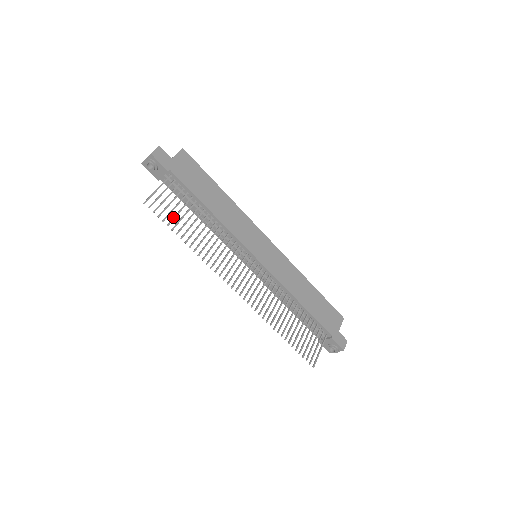
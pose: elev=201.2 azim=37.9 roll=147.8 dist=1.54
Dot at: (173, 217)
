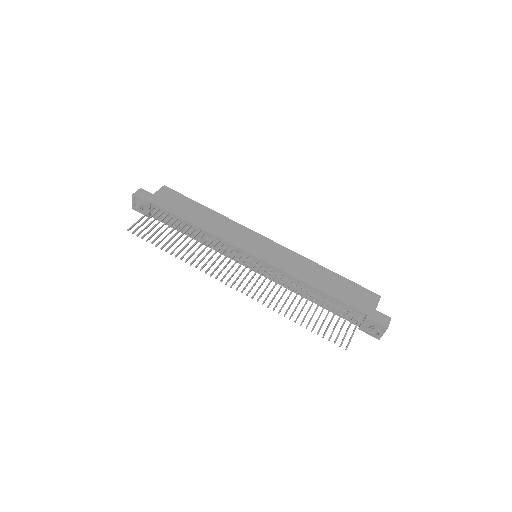
Dot at: (157, 236)
